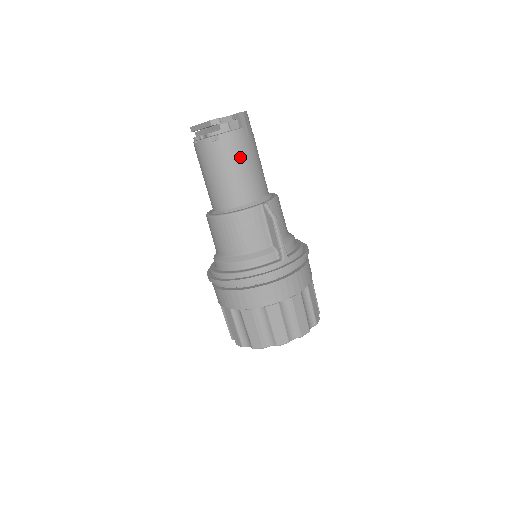
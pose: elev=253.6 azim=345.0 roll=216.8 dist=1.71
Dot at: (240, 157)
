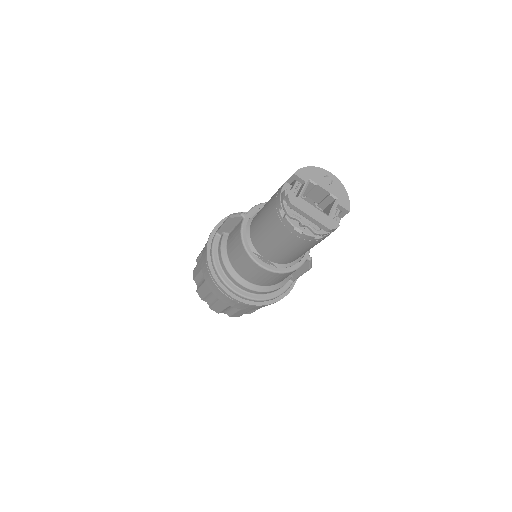
Dot at: occluded
